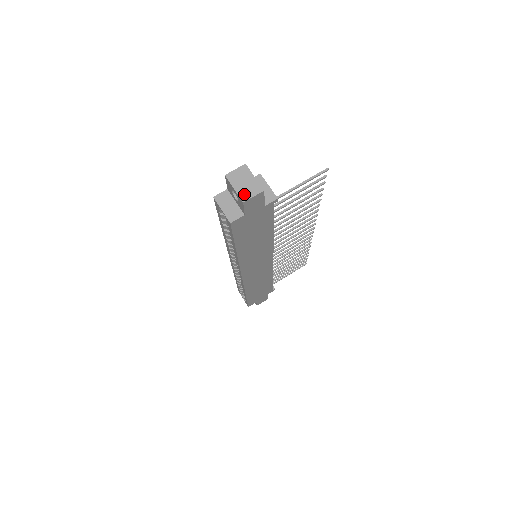
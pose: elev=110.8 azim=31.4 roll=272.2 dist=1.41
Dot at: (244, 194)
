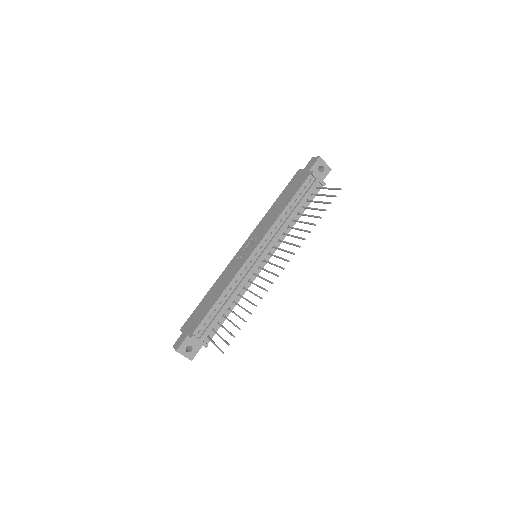
Dot at: occluded
